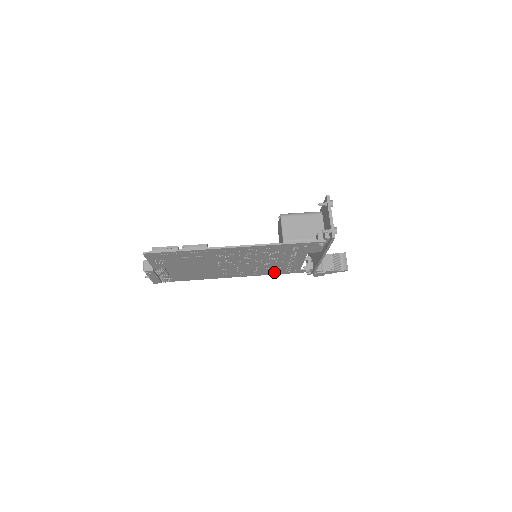
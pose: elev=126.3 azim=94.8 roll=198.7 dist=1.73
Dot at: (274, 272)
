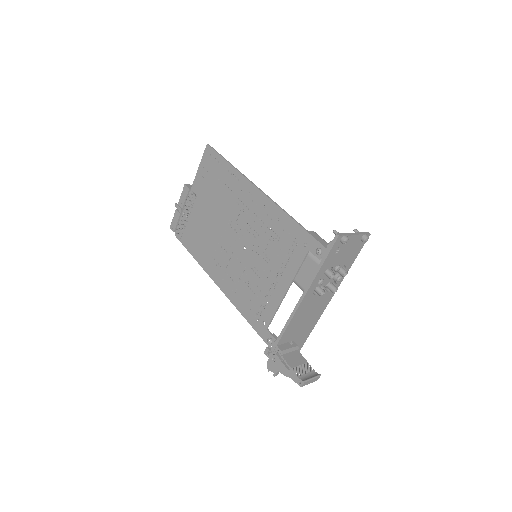
Dot at: (246, 308)
